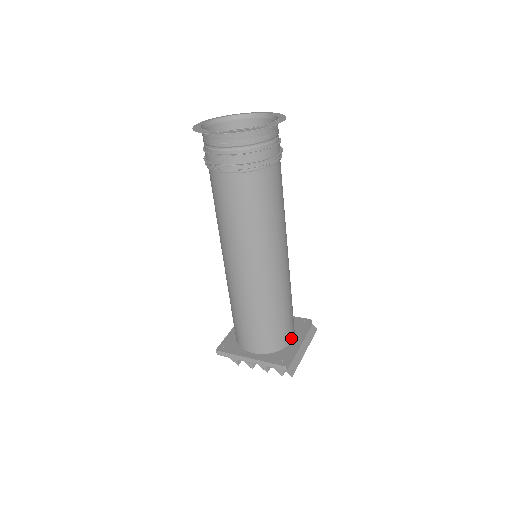
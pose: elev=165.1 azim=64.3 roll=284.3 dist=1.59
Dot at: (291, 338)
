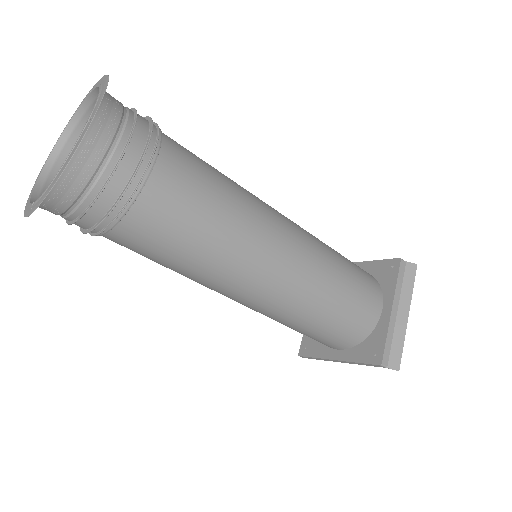
Dot at: (377, 310)
